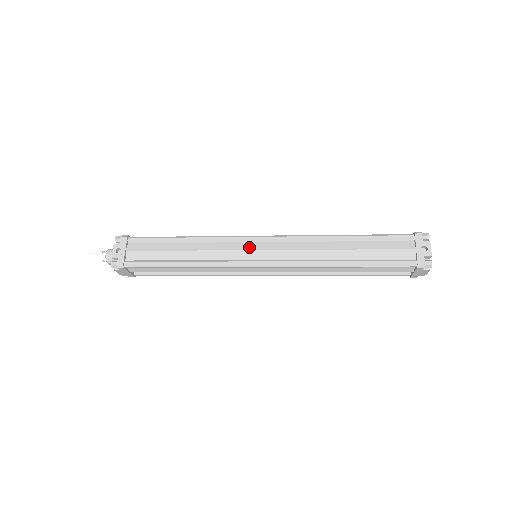
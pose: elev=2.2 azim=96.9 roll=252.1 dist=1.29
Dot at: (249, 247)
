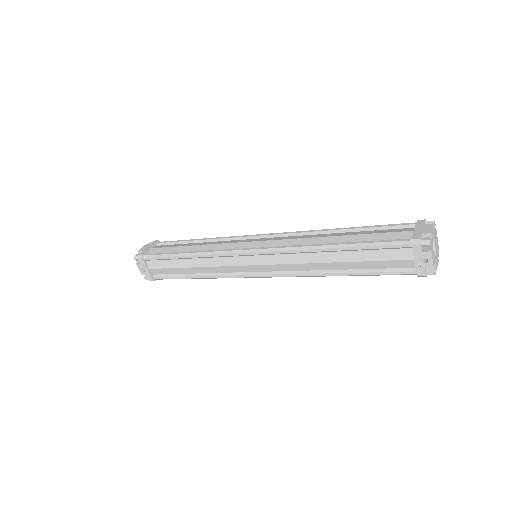
Dot at: (243, 262)
